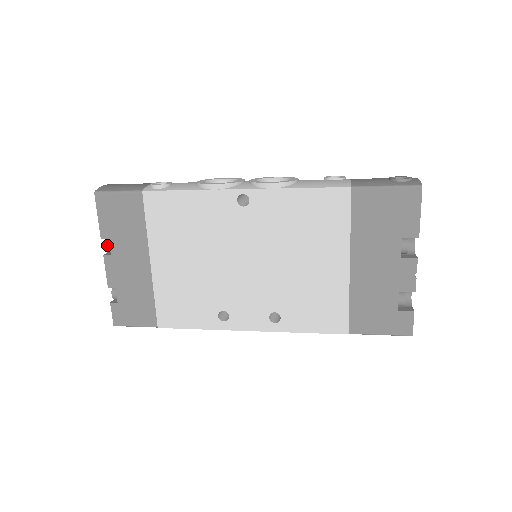
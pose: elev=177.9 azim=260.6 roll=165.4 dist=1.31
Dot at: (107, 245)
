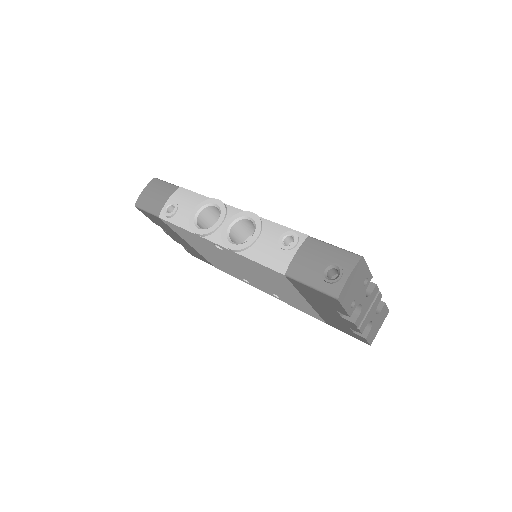
Dot at: occluded
